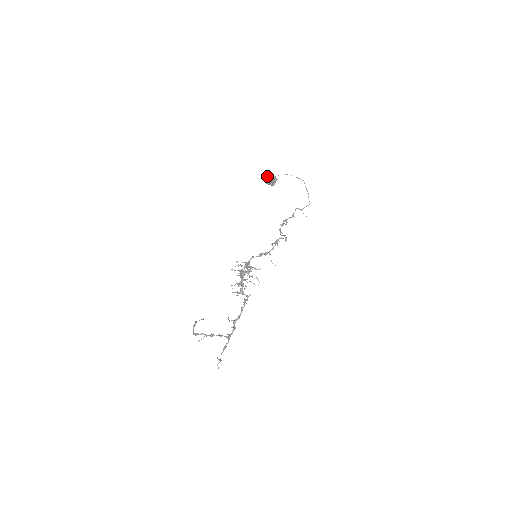
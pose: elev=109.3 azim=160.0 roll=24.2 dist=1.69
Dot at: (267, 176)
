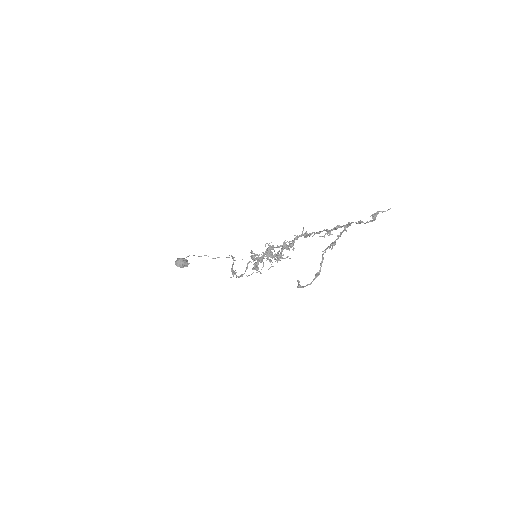
Dot at: occluded
